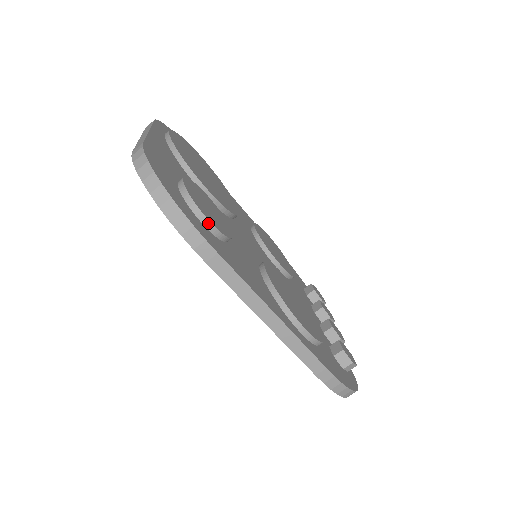
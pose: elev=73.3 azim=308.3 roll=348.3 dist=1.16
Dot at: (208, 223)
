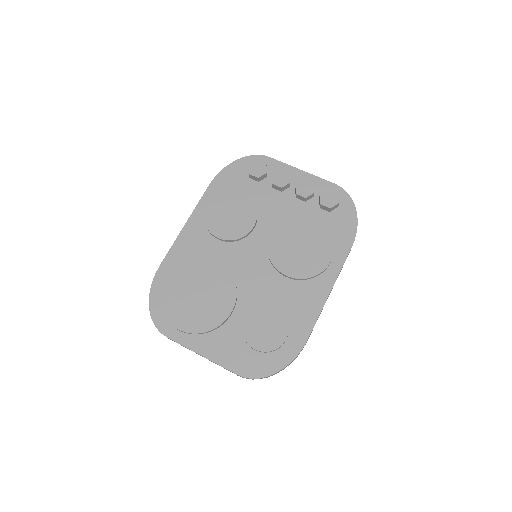
Dot at: (286, 339)
